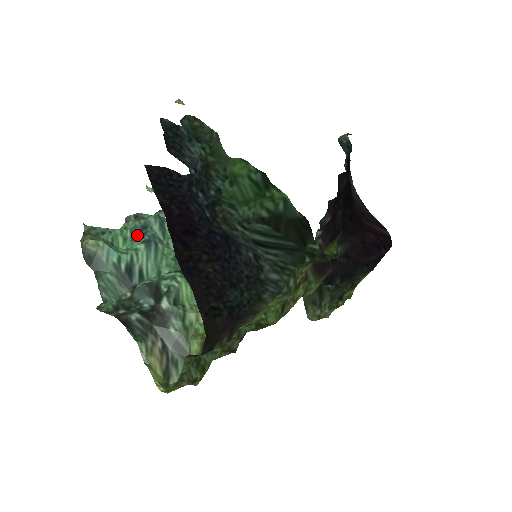
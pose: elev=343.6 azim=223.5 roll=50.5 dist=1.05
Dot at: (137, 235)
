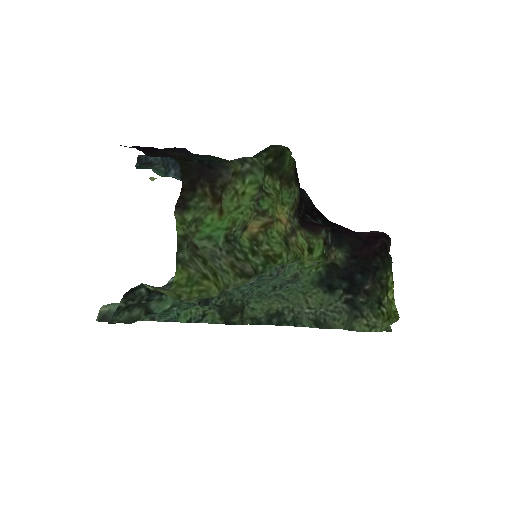
Dot at: occluded
